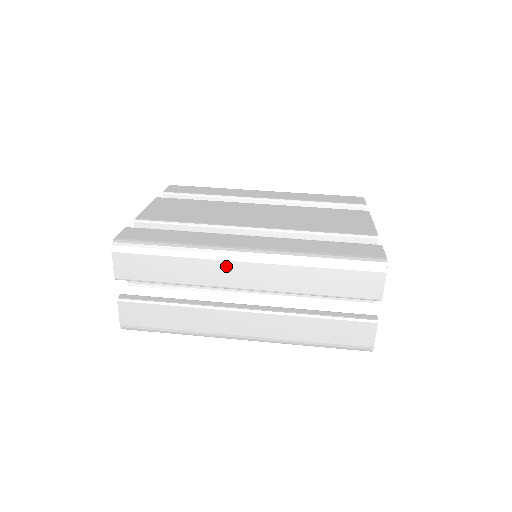
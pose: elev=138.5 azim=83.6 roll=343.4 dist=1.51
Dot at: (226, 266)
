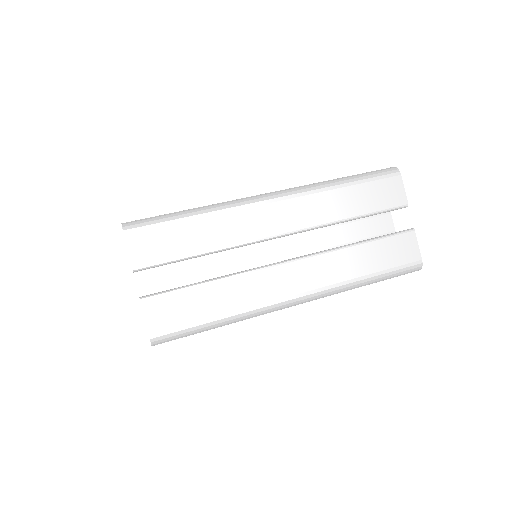
Dot at: (256, 213)
